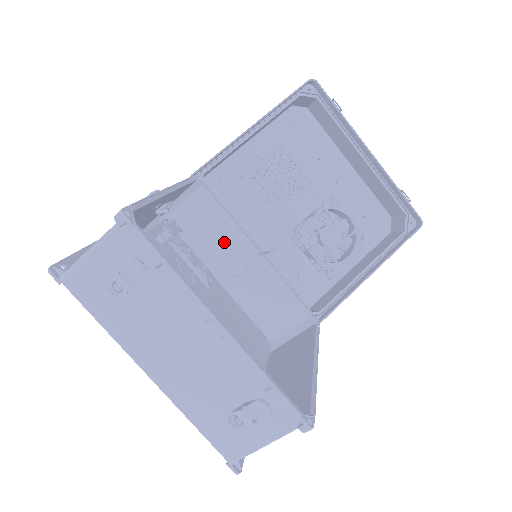
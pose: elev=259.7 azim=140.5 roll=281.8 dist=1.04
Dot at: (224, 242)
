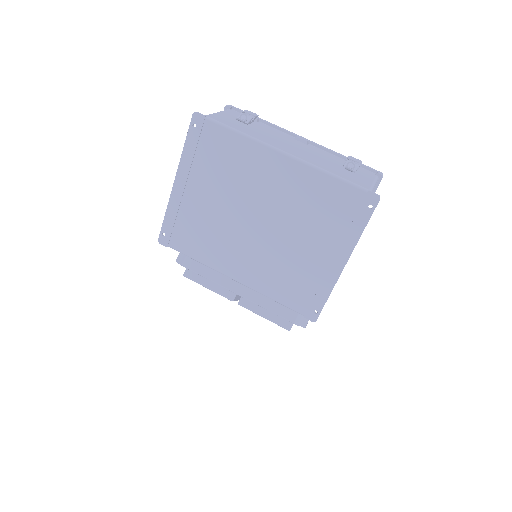
Dot at: occluded
